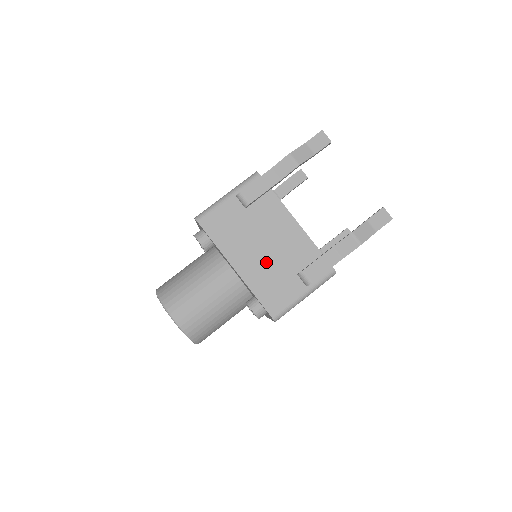
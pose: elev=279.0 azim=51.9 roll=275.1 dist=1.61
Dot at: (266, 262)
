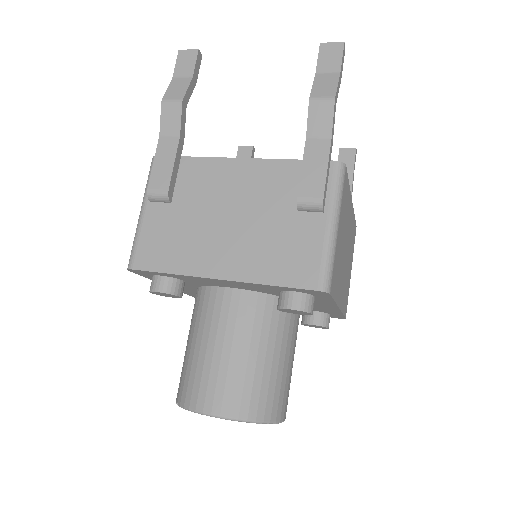
Dot at: (247, 234)
